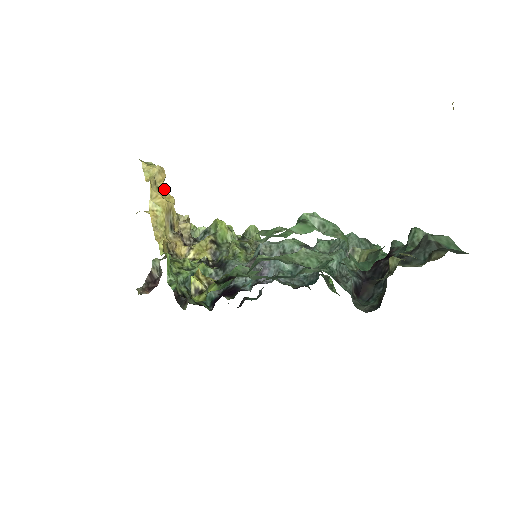
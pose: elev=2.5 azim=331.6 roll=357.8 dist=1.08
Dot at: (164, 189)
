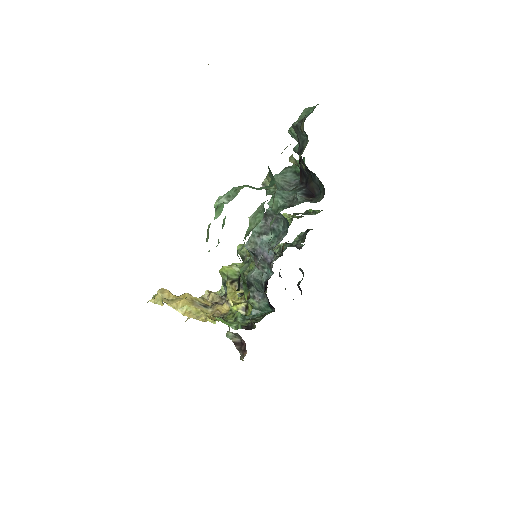
Dot at: (176, 296)
